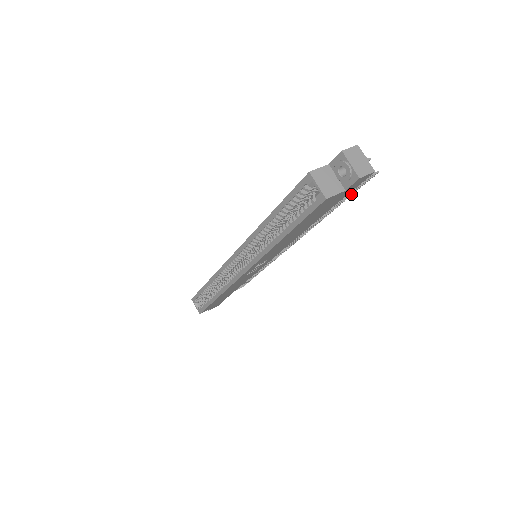
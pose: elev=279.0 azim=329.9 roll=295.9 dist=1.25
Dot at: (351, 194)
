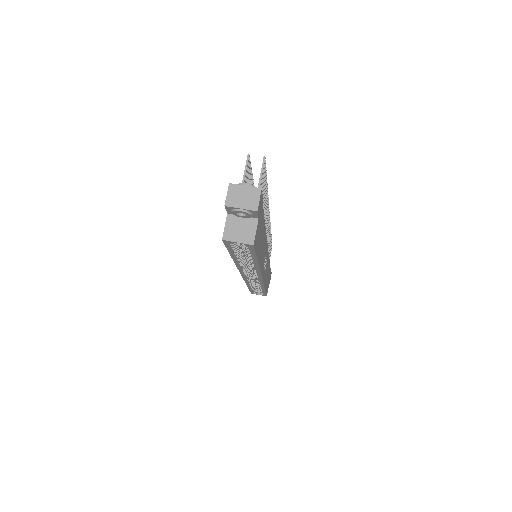
Dot at: (265, 177)
